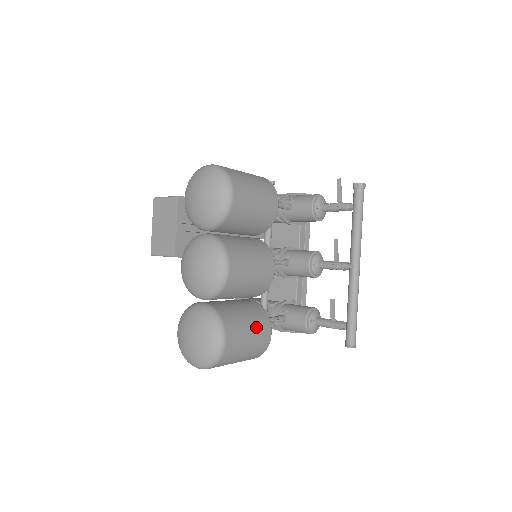
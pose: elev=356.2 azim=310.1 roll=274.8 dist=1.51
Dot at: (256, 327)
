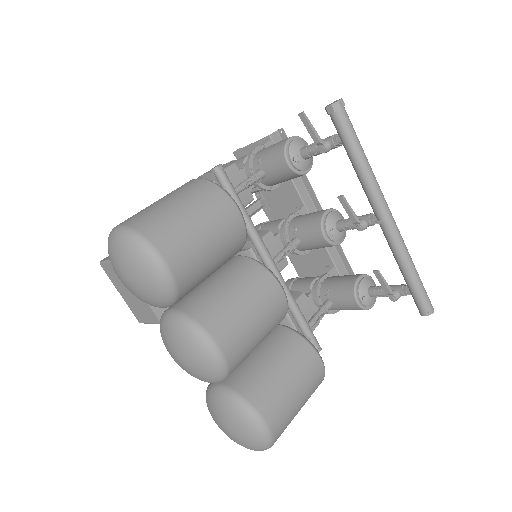
Dot at: (297, 370)
